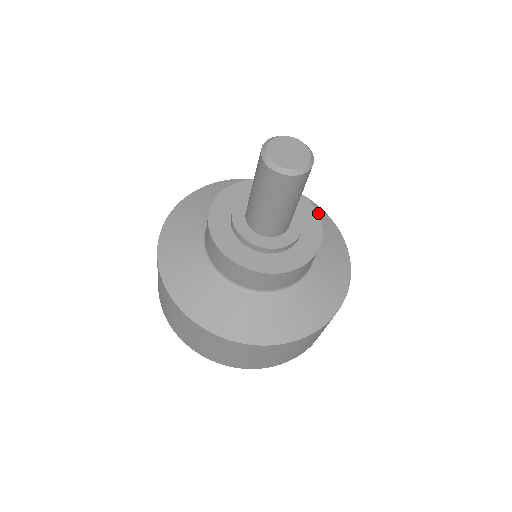
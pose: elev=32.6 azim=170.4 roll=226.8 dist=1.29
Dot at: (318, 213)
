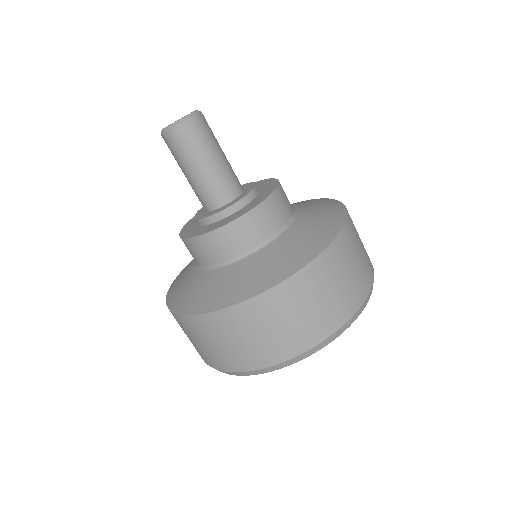
Dot at: occluded
